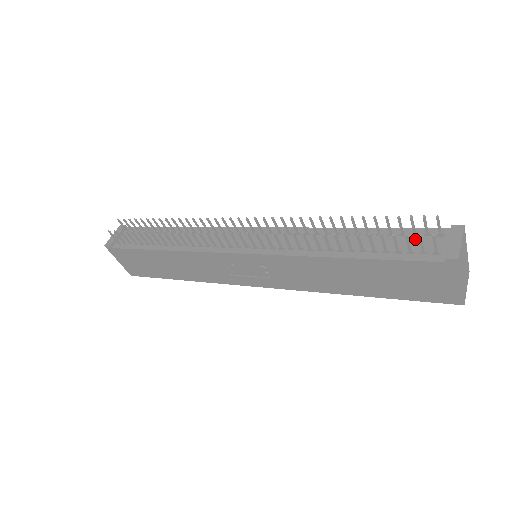
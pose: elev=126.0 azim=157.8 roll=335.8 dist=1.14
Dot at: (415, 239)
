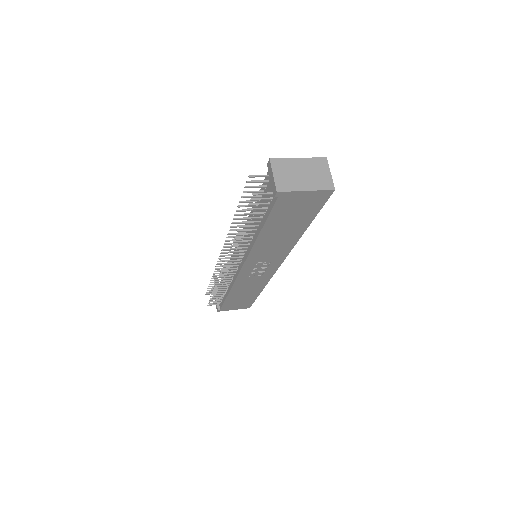
Dot at: (267, 190)
